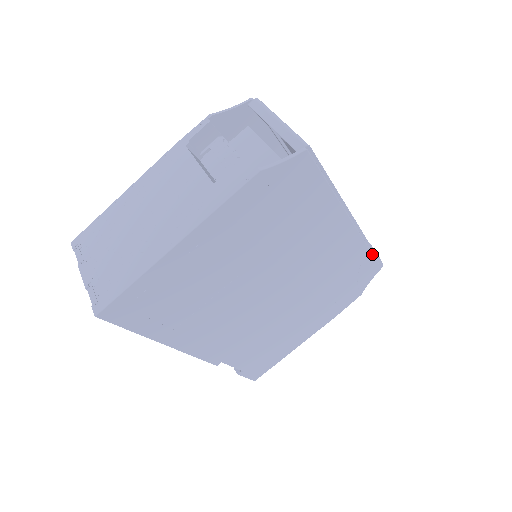
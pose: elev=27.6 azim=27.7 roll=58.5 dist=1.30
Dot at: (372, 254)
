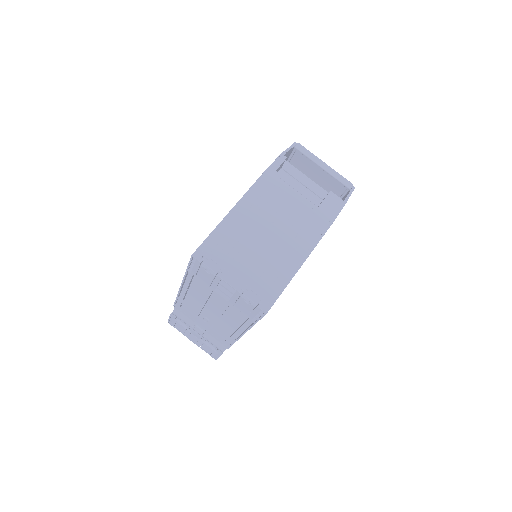
Dot at: occluded
